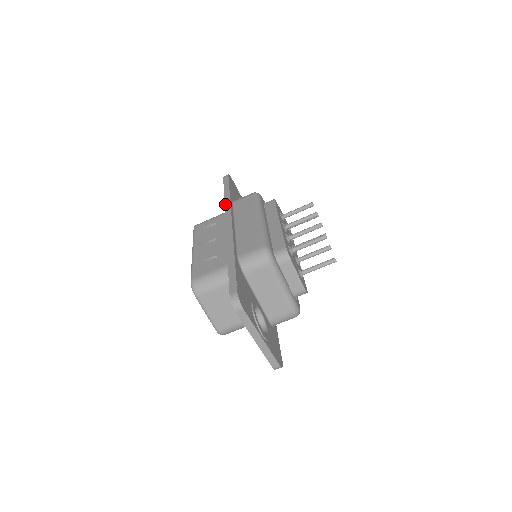
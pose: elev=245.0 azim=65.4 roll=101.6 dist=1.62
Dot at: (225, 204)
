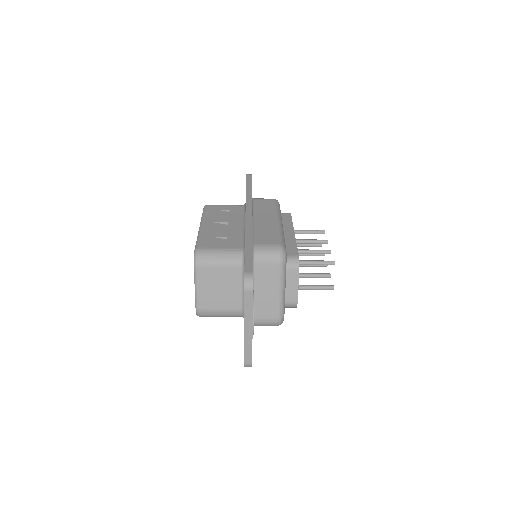
Dot at: (247, 196)
